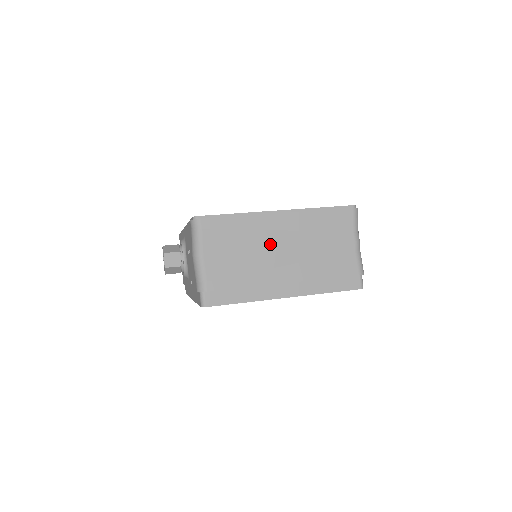
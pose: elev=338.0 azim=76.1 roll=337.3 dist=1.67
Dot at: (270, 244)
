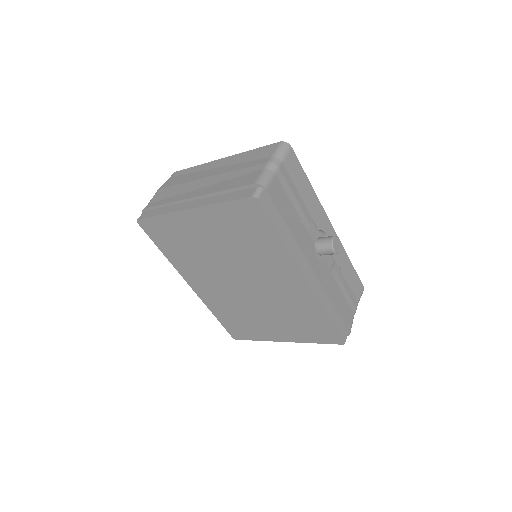
Dot at: (202, 177)
